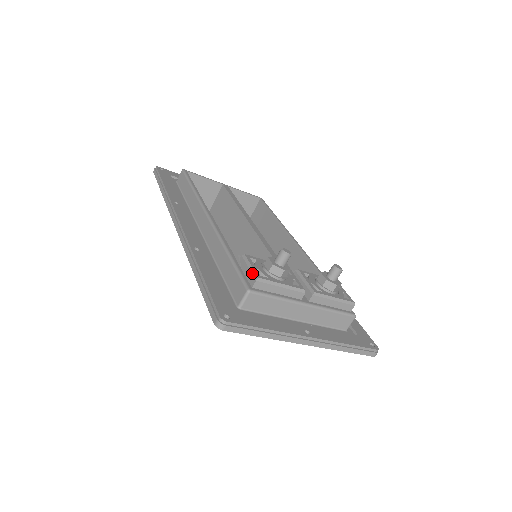
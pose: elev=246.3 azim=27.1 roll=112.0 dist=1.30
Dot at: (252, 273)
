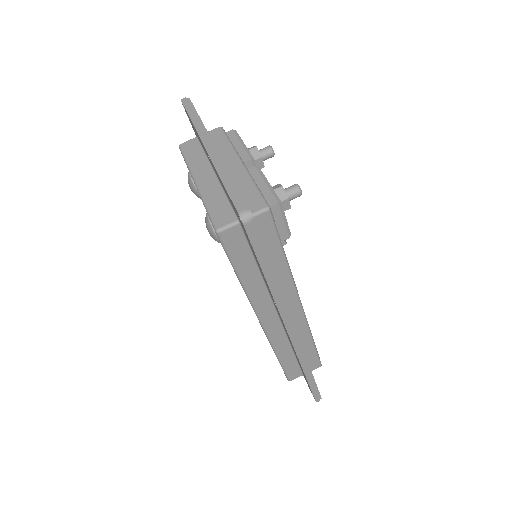
Dot at: occluded
